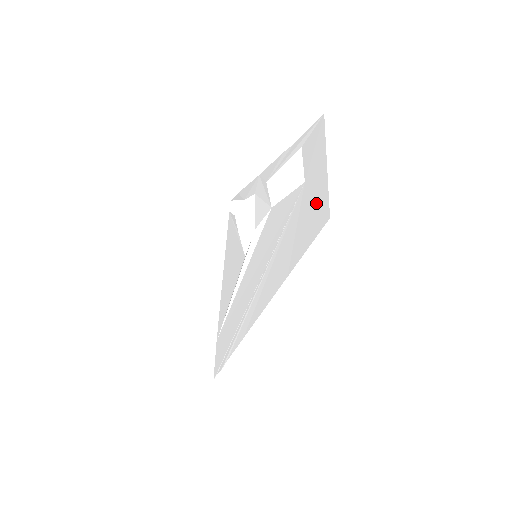
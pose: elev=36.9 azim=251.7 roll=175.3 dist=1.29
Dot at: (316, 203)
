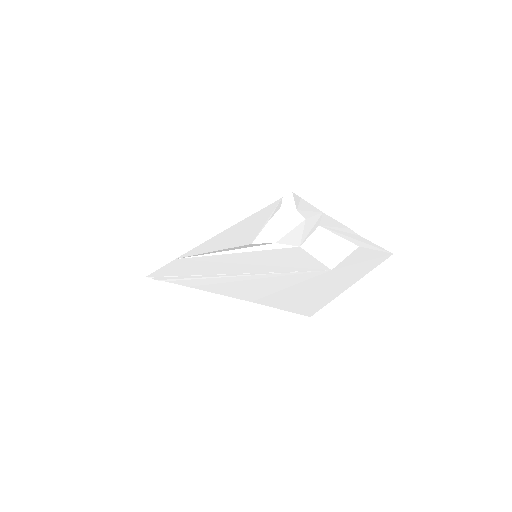
Dot at: (318, 294)
